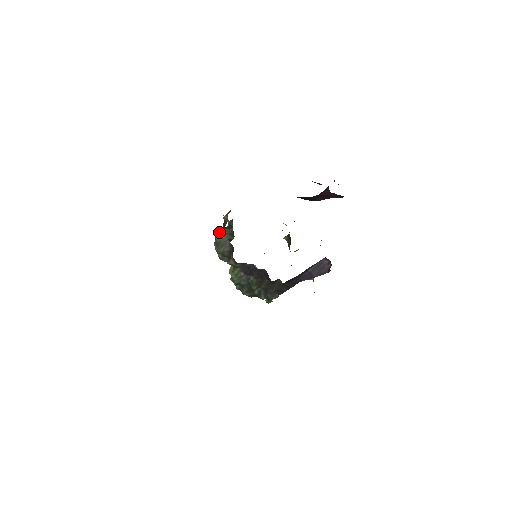
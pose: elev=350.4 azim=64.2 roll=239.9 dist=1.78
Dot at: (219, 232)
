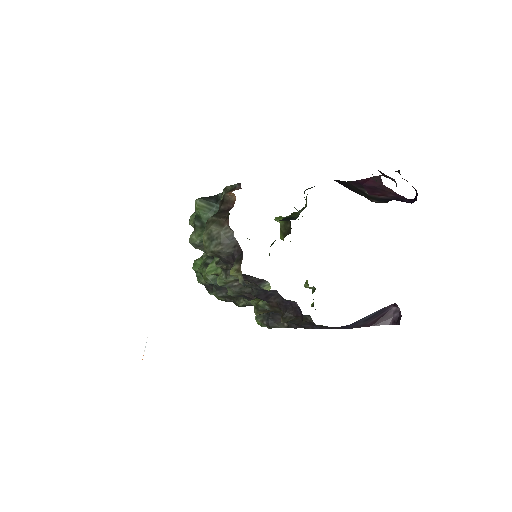
Dot at: (218, 219)
